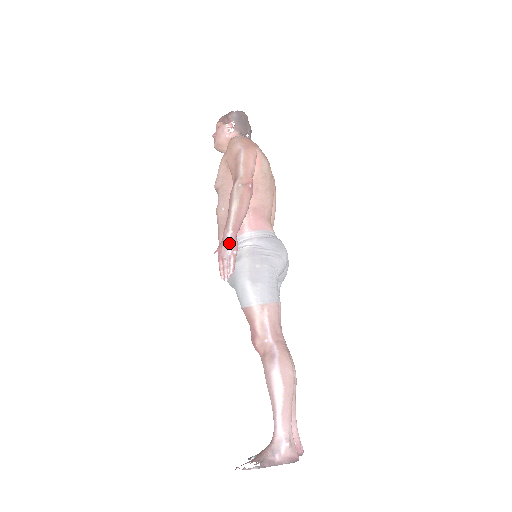
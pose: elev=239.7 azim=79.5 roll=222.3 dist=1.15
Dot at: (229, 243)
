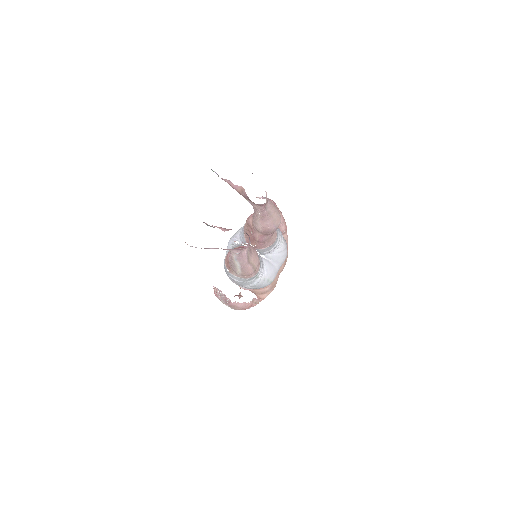
Dot at: occluded
